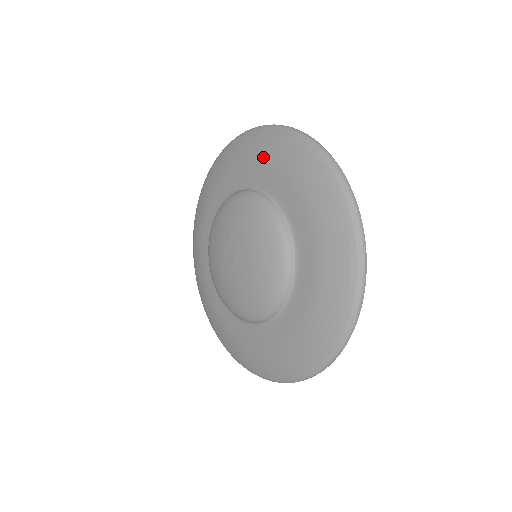
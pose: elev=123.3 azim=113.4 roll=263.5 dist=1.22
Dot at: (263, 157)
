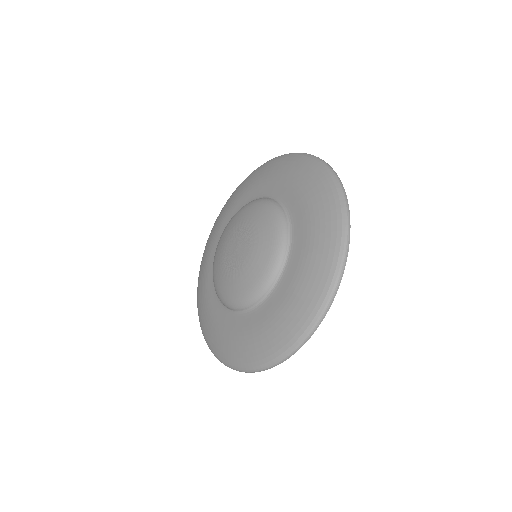
Dot at: (314, 213)
